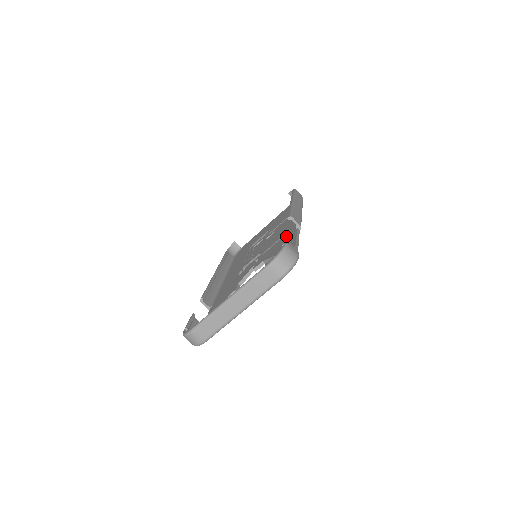
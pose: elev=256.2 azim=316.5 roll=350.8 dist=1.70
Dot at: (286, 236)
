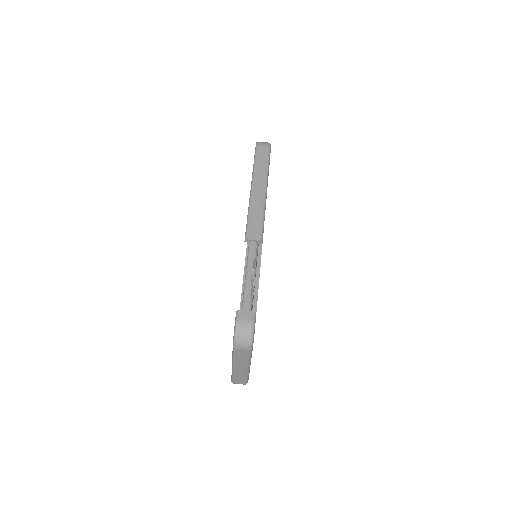
Dot at: occluded
